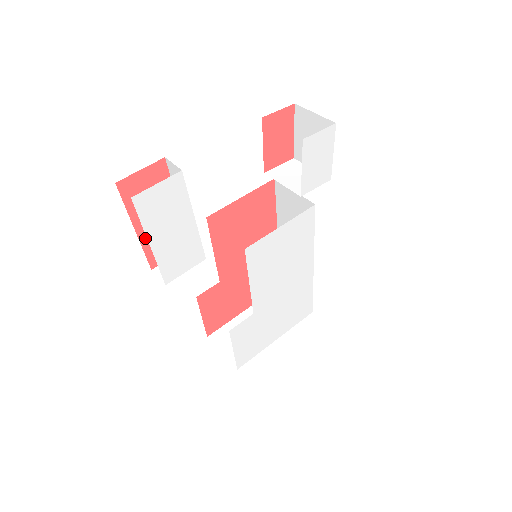
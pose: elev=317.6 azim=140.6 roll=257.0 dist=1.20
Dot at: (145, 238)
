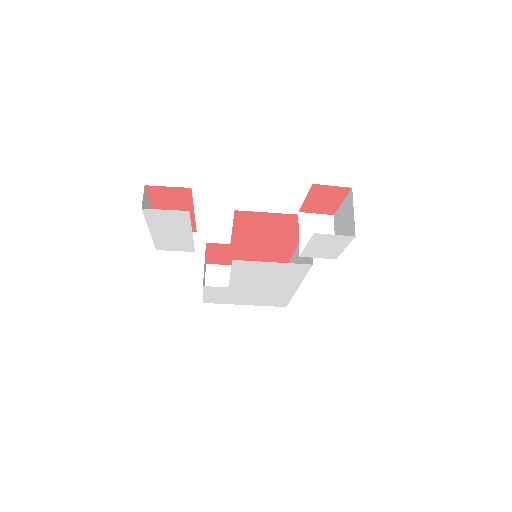
Dot at: occluded
